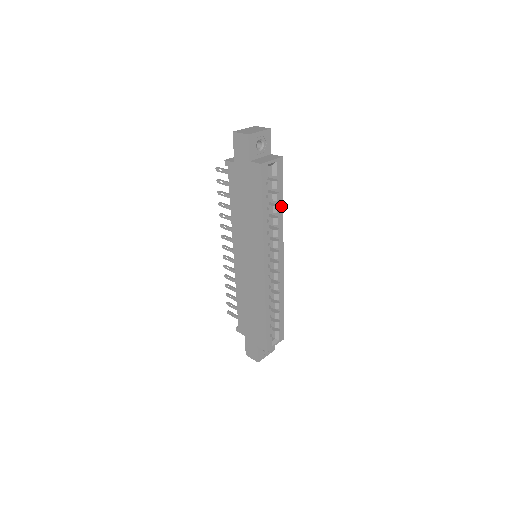
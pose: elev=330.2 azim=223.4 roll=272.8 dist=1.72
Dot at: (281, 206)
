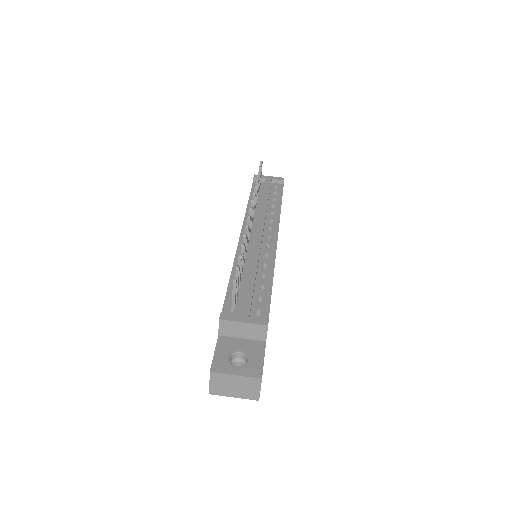
Dot at: occluded
